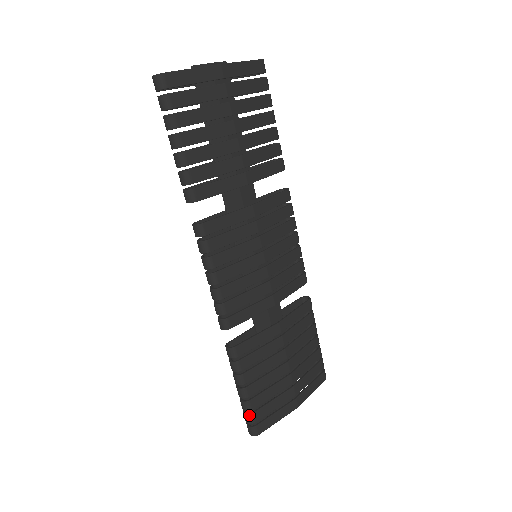
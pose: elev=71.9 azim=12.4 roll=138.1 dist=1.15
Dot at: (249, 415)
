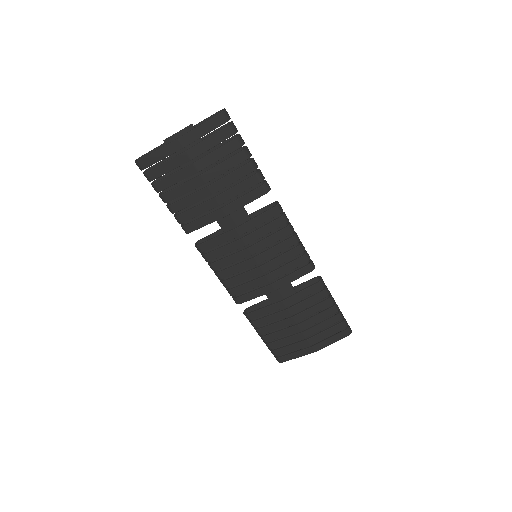
Dot at: (271, 351)
